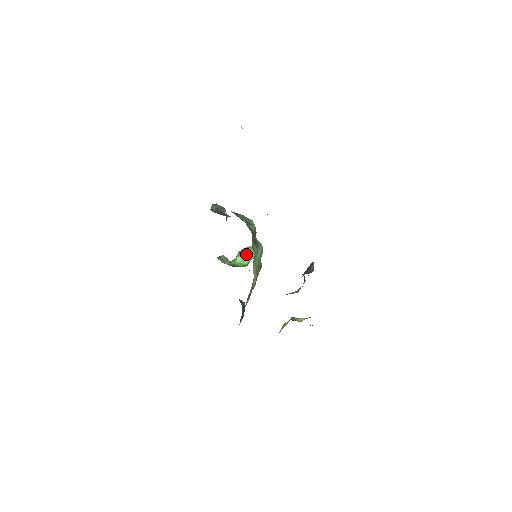
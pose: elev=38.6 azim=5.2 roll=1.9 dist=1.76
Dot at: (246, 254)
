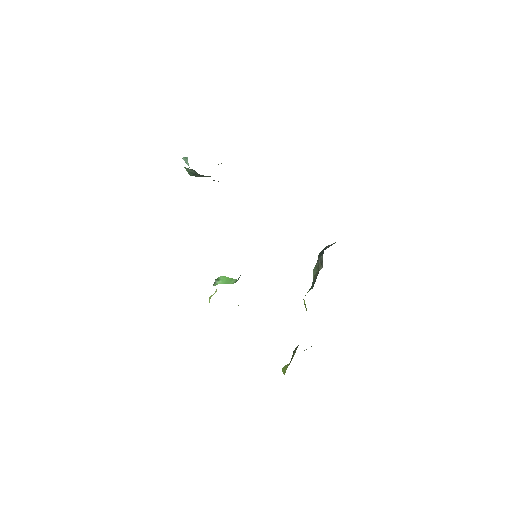
Dot at: (228, 277)
